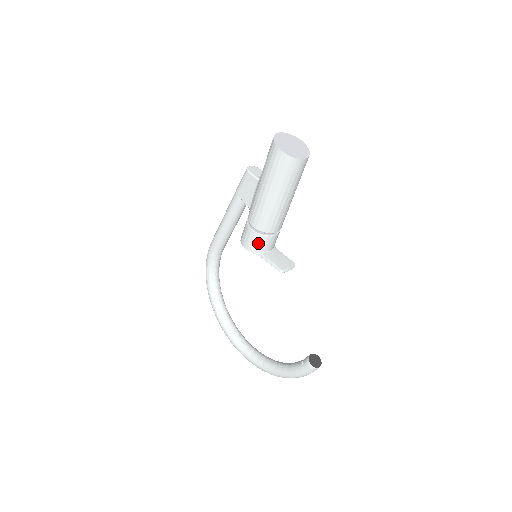
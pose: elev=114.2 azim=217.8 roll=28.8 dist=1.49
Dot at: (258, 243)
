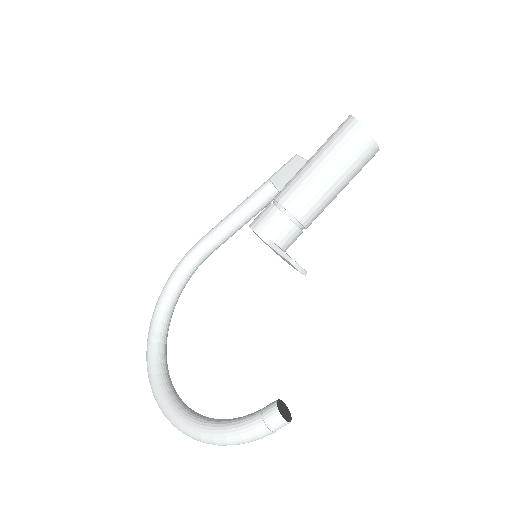
Dot at: (275, 225)
